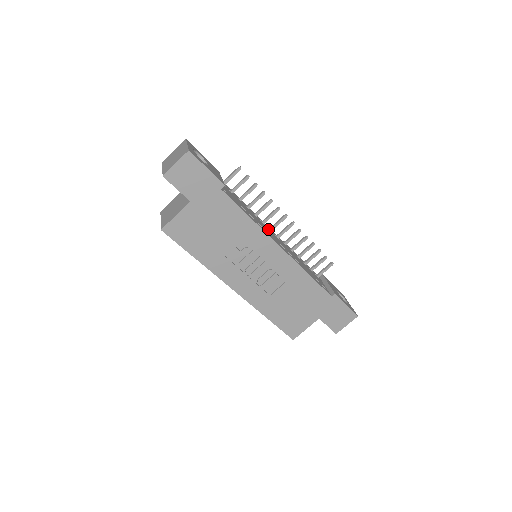
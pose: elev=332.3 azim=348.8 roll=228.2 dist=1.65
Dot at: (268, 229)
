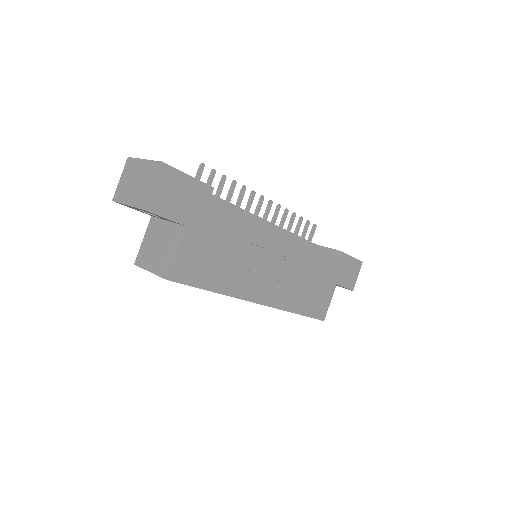
Dot at: occluded
